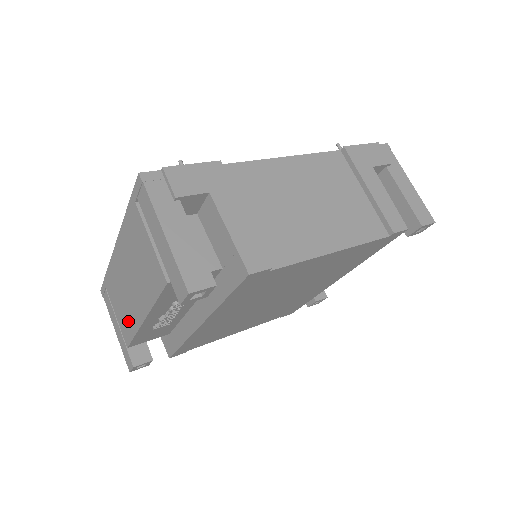
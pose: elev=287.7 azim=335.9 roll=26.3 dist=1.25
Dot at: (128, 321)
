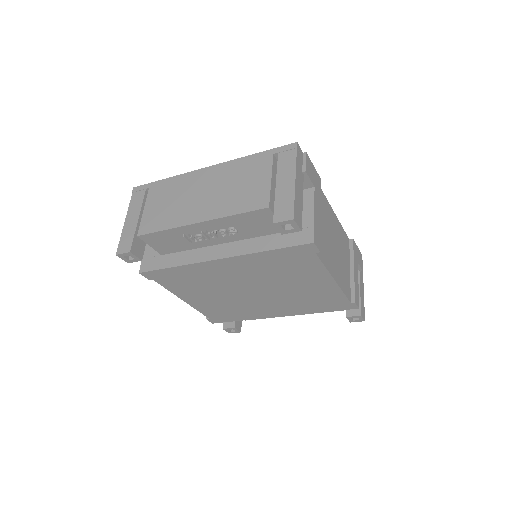
Dot at: (166, 218)
